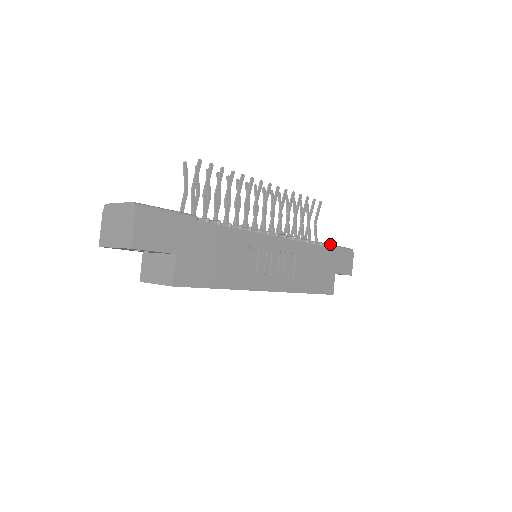
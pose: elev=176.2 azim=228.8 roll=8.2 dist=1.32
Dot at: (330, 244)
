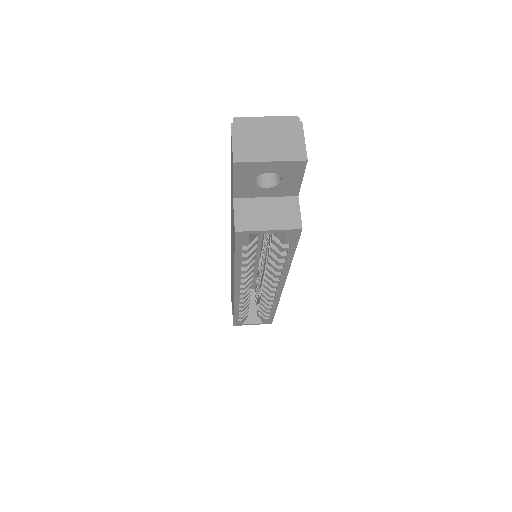
Dot at: occluded
